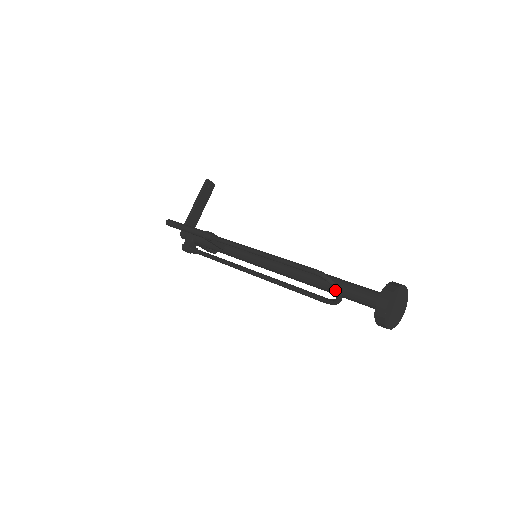
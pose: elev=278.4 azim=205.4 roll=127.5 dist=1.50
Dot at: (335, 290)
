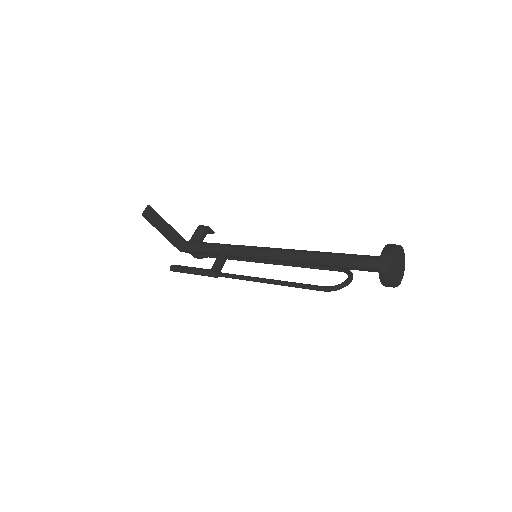
Dot at: (345, 286)
